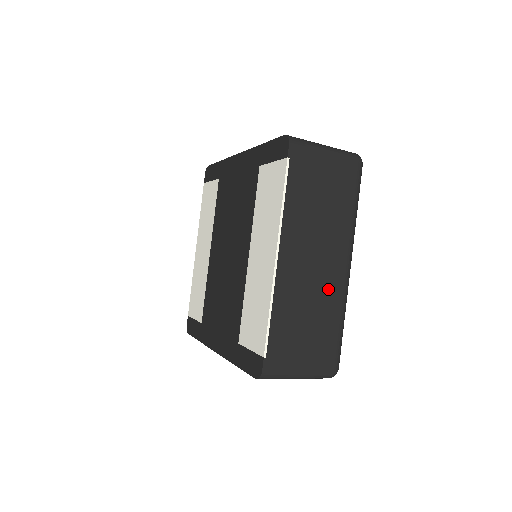
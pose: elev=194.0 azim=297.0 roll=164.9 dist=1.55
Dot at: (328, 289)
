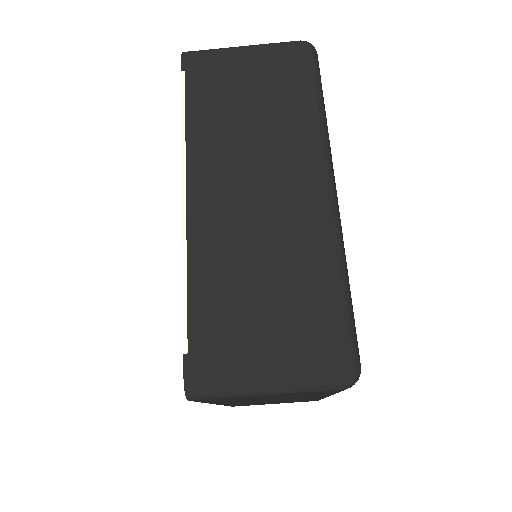
Dot at: (291, 225)
